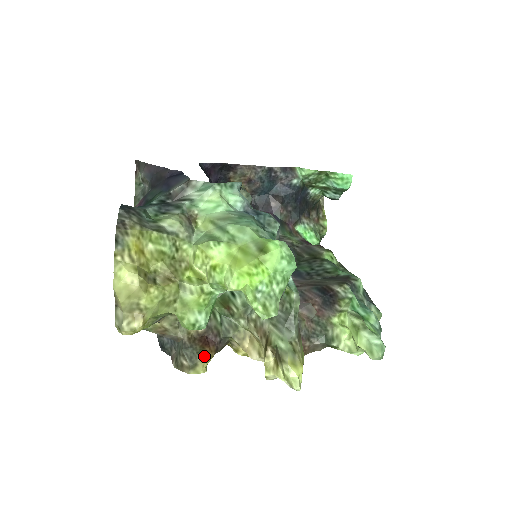
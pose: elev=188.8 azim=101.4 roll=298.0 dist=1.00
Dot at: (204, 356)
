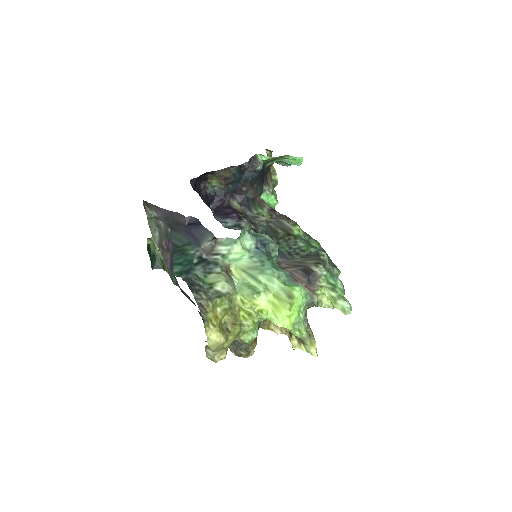
Dot at: (253, 346)
